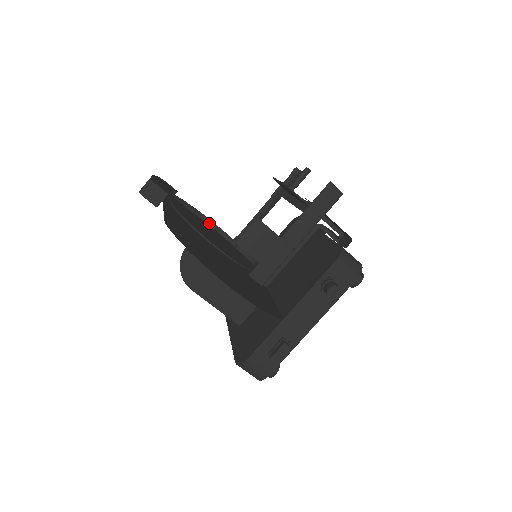
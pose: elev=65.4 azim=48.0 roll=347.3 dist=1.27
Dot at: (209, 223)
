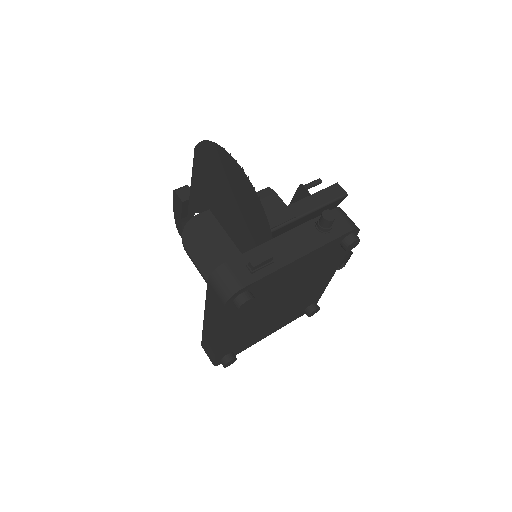
Dot at: occluded
